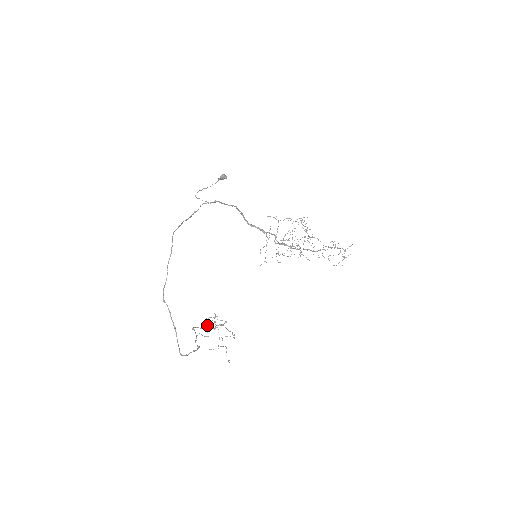
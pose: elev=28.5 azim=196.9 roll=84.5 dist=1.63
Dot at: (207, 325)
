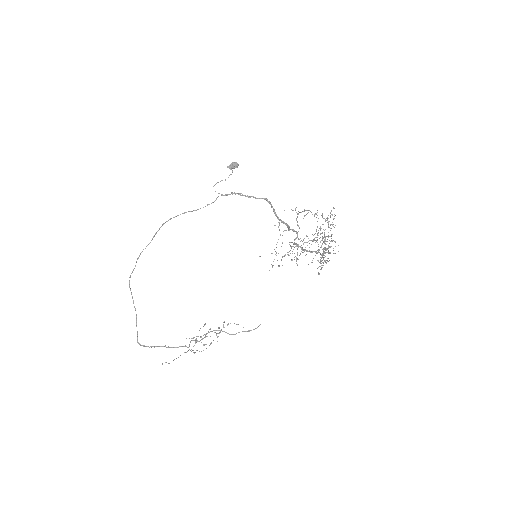
Dot at: occluded
